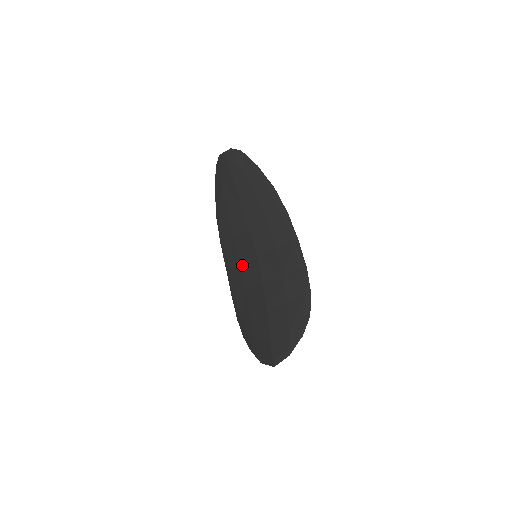
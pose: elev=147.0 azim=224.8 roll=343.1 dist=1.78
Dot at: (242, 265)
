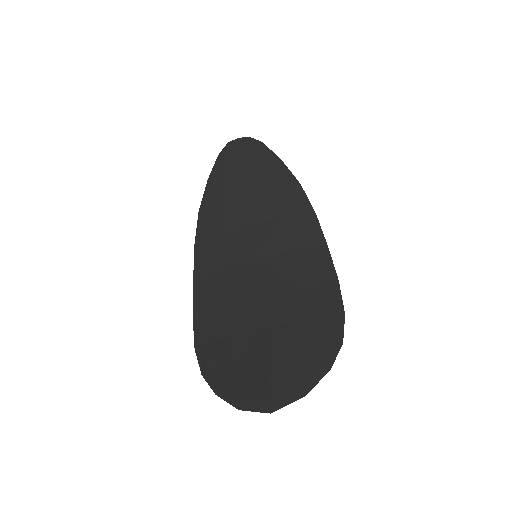
Dot at: (227, 269)
